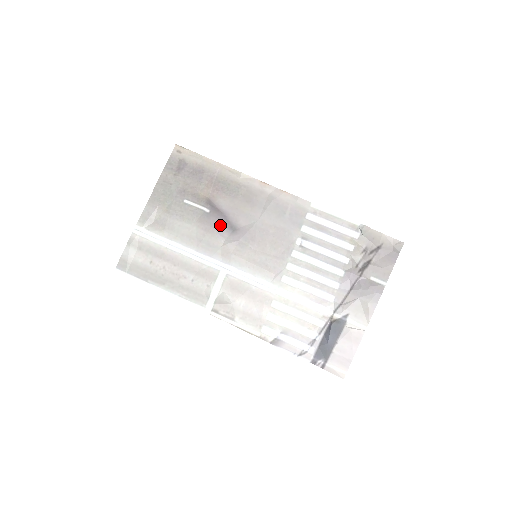
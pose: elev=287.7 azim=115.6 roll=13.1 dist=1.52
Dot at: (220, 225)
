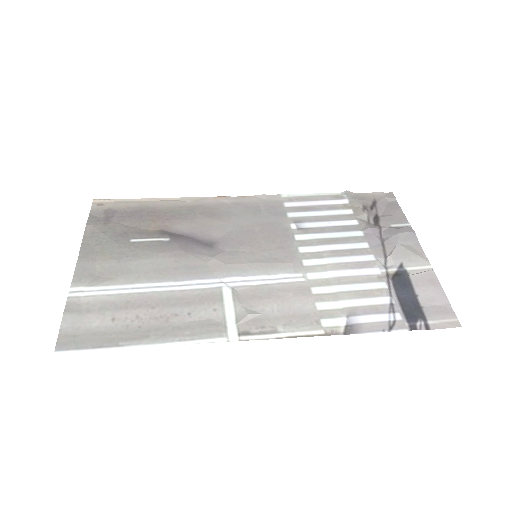
Dot at: (191, 246)
